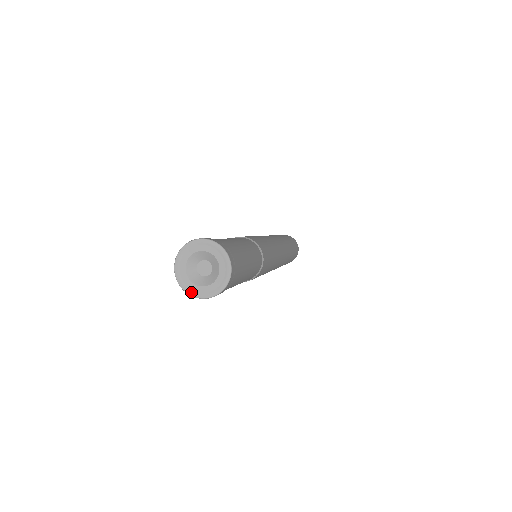
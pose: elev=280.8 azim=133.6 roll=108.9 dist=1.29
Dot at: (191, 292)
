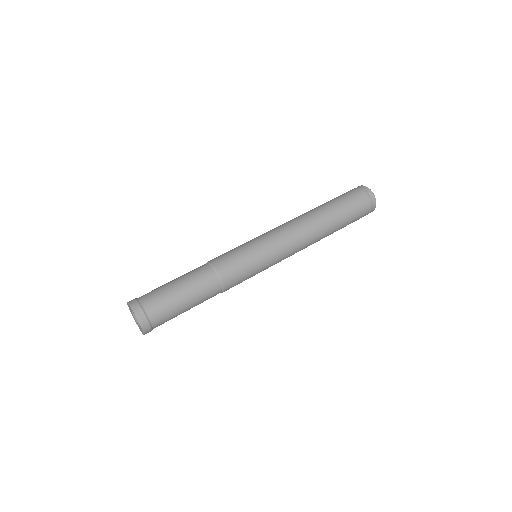
Dot at: (131, 313)
